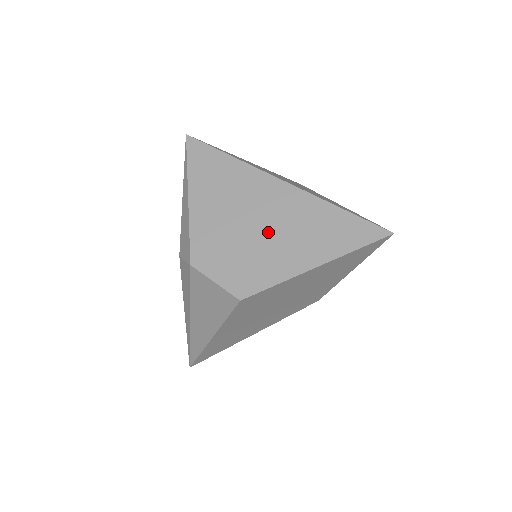
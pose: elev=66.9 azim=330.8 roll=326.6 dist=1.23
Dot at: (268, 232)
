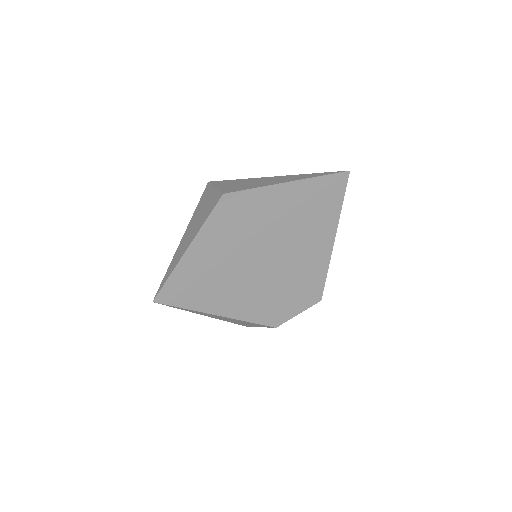
Dot at: (289, 264)
